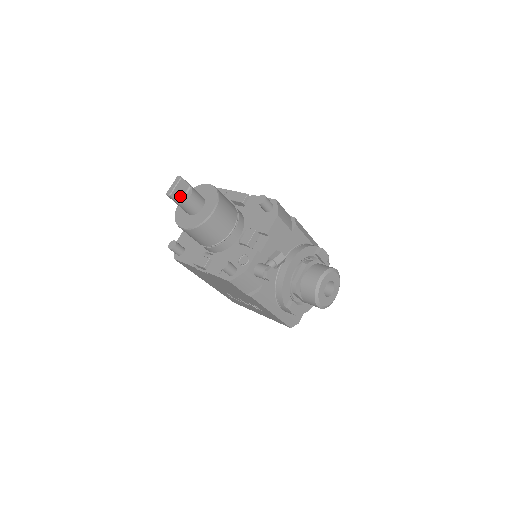
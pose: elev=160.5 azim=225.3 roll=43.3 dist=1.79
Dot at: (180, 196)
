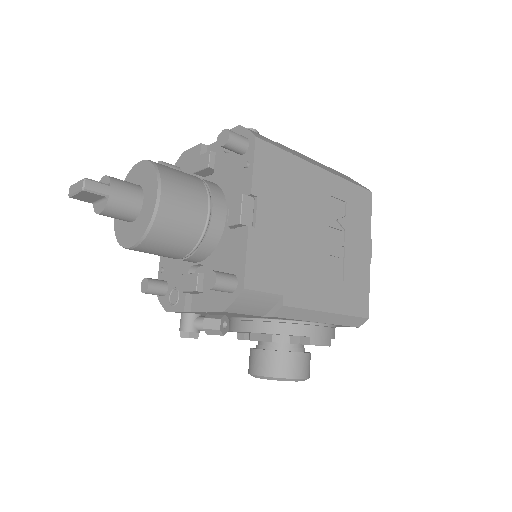
Dot at: (91, 200)
